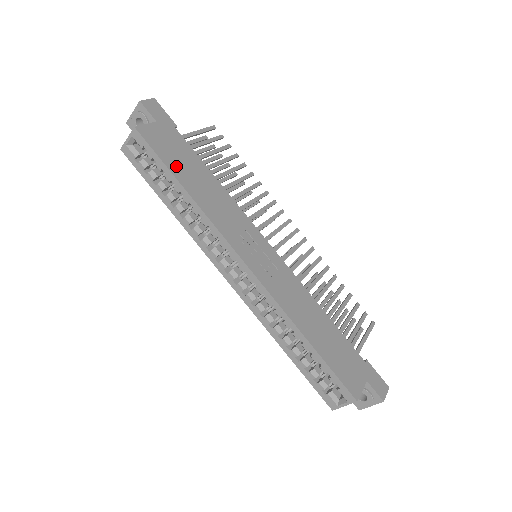
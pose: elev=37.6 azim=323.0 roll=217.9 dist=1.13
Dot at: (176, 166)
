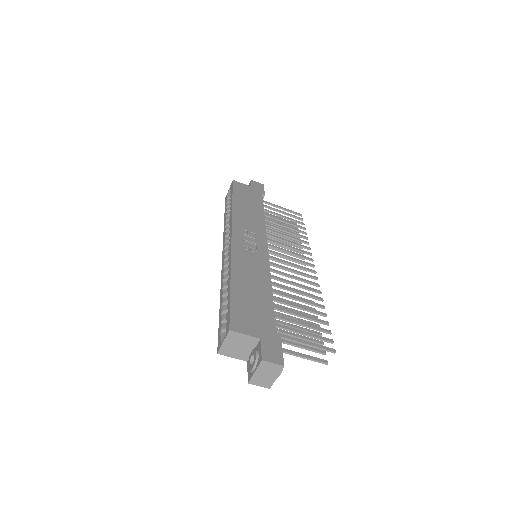
Dot at: (240, 197)
